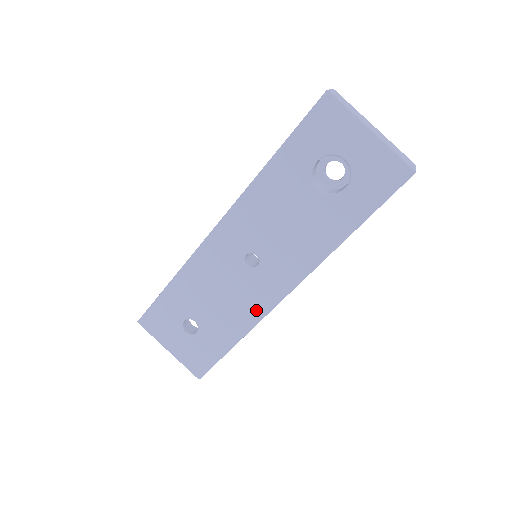
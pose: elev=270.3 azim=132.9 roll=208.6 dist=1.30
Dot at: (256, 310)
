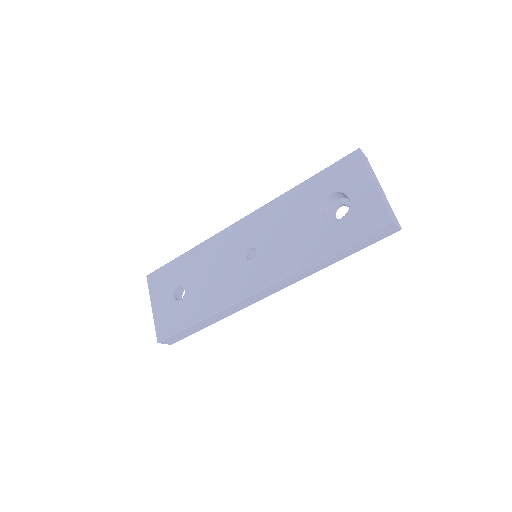
Dot at: (232, 295)
